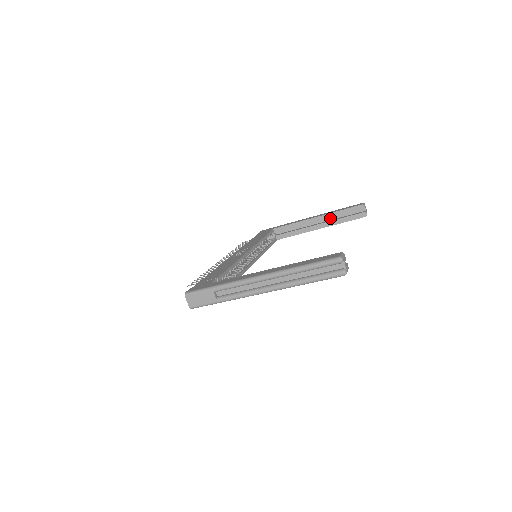
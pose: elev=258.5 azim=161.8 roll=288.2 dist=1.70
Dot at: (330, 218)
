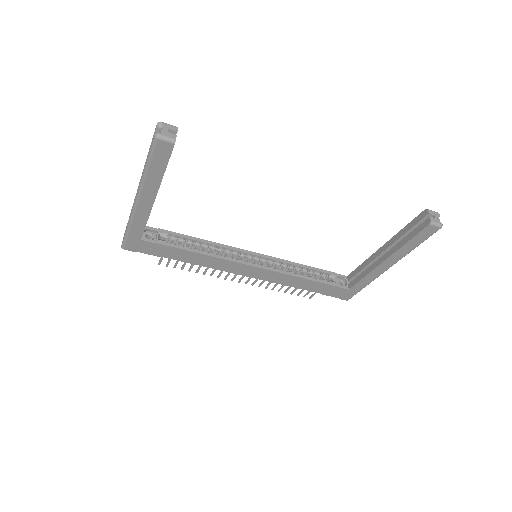
Dot at: occluded
